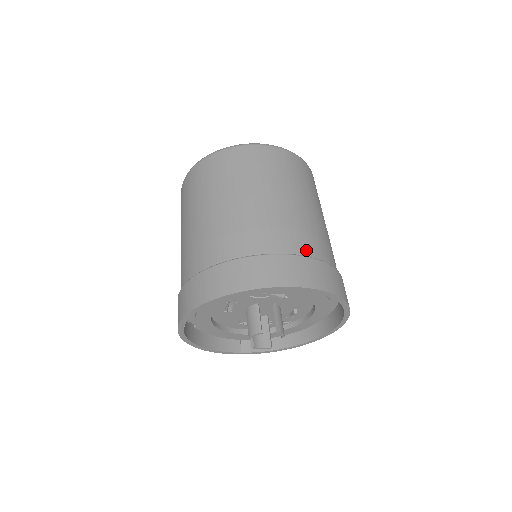
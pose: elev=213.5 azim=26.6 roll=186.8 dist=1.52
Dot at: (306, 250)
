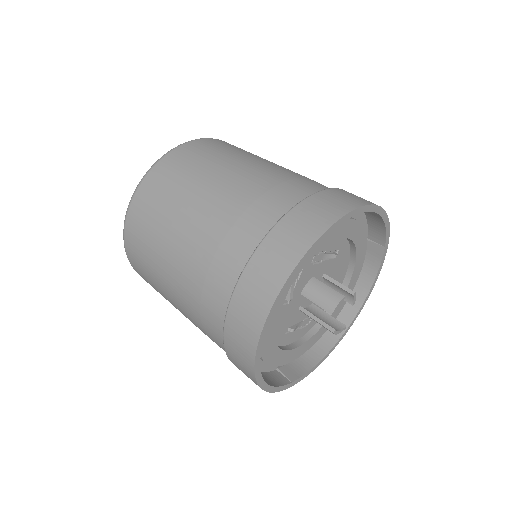
Dot at: occluded
